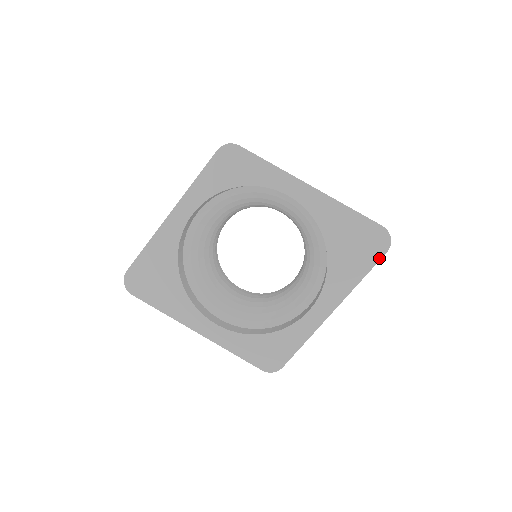
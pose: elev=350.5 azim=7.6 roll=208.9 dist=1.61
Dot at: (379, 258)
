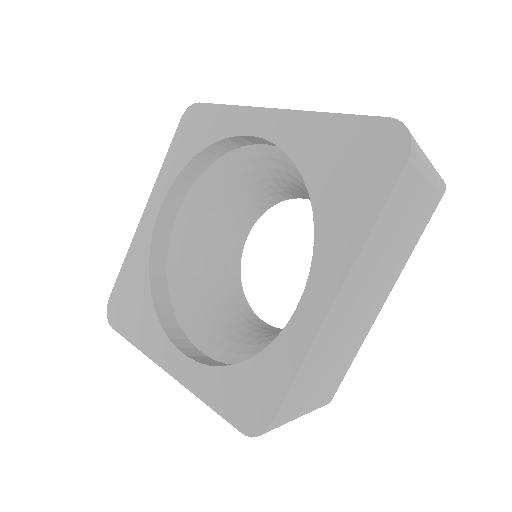
Dot at: (395, 175)
